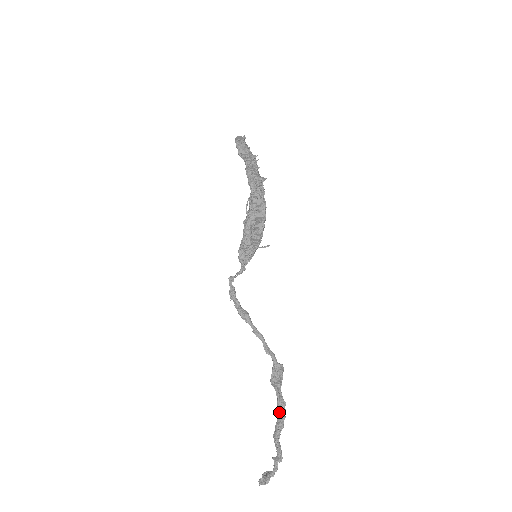
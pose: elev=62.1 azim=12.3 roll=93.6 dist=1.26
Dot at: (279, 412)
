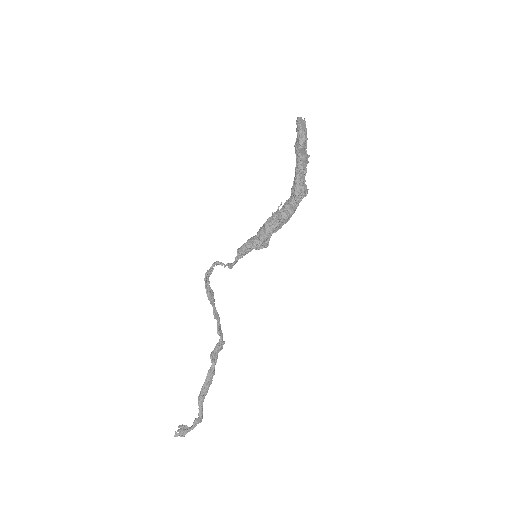
Dot at: (208, 380)
